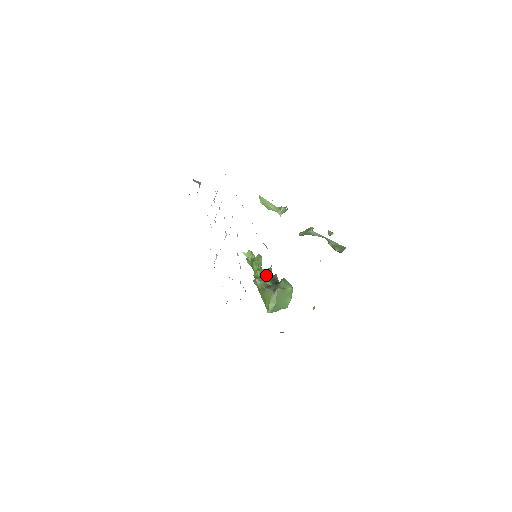
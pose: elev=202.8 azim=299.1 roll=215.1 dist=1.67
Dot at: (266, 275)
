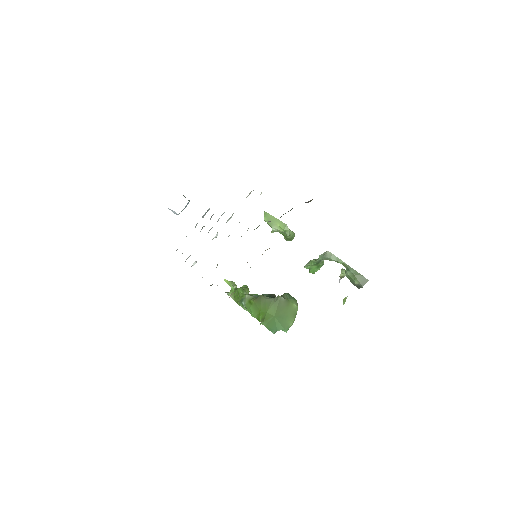
Dot at: occluded
